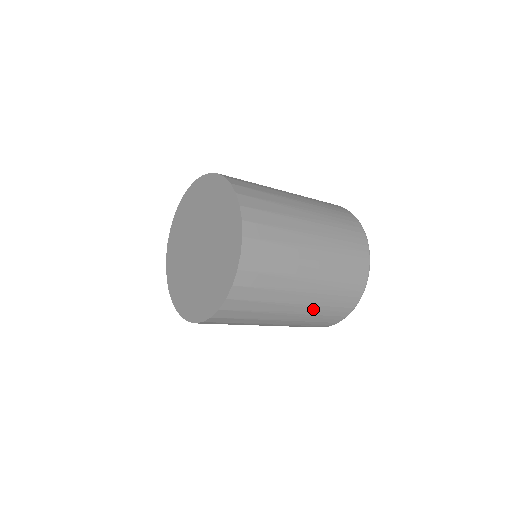
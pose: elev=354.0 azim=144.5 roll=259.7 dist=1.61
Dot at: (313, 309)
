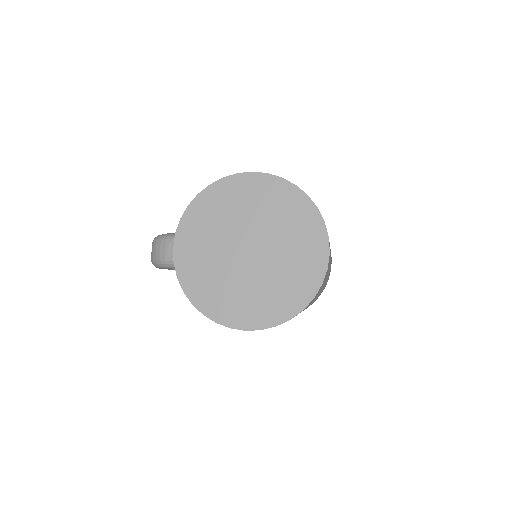
Dot at: occluded
